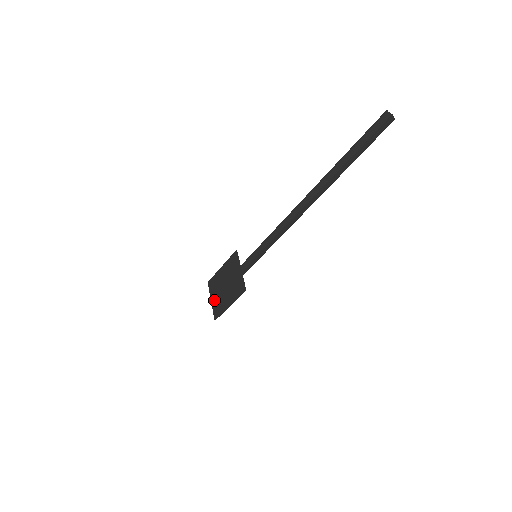
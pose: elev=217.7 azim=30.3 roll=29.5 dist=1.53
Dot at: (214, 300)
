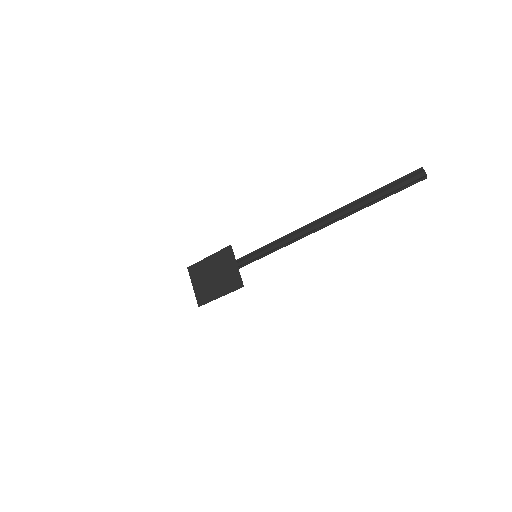
Dot at: (197, 287)
